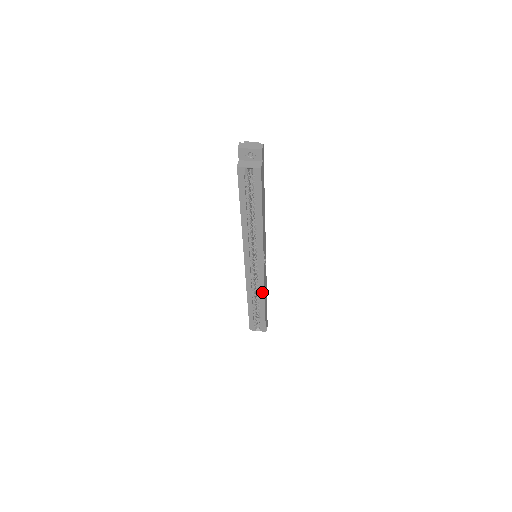
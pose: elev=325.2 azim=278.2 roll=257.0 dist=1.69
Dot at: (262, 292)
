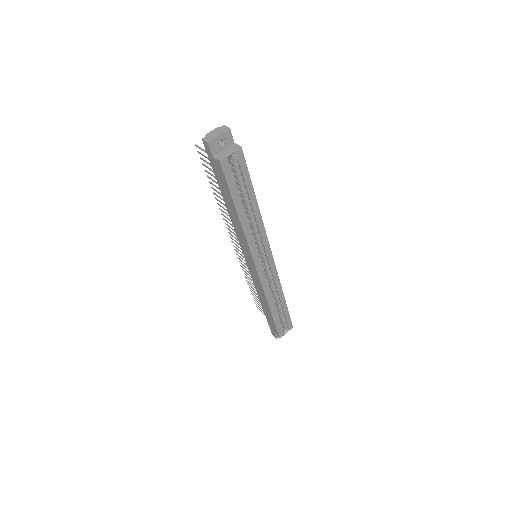
Dot at: (279, 287)
